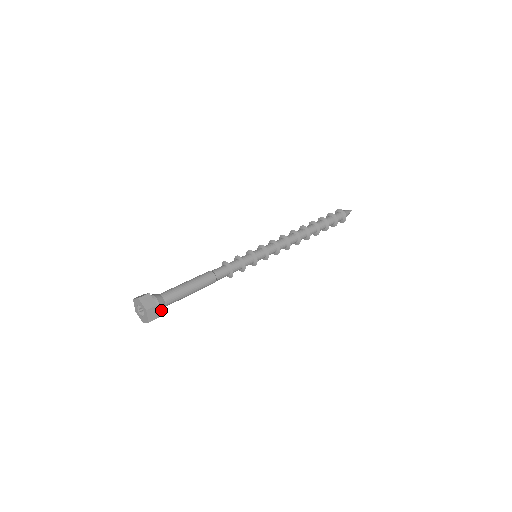
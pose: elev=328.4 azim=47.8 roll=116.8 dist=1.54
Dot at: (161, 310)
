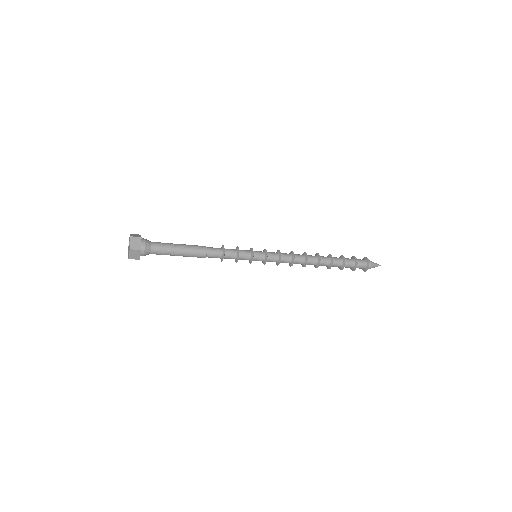
Dot at: (145, 249)
